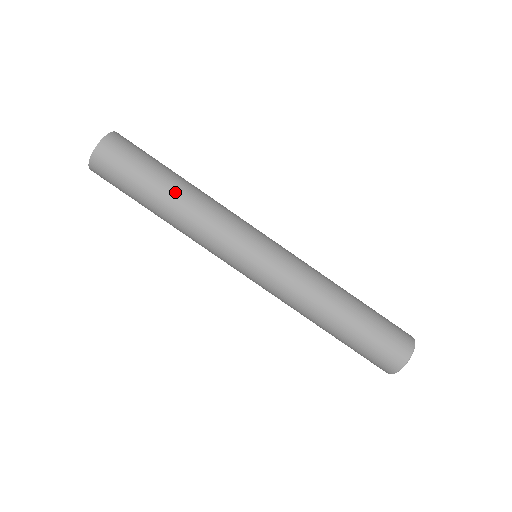
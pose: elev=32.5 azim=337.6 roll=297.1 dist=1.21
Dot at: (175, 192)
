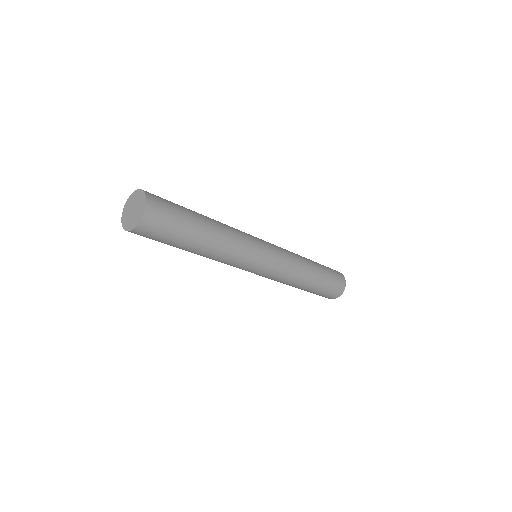
Dot at: (209, 235)
